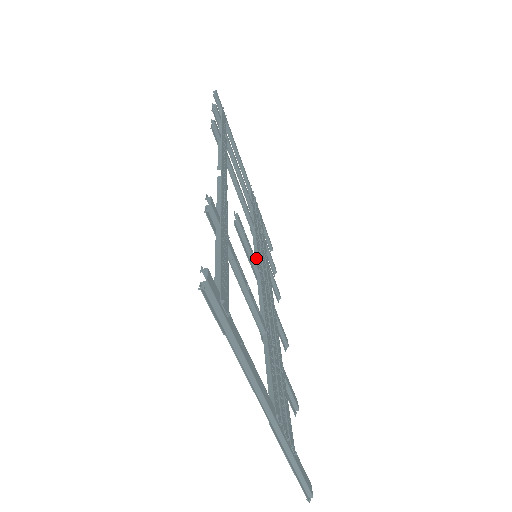
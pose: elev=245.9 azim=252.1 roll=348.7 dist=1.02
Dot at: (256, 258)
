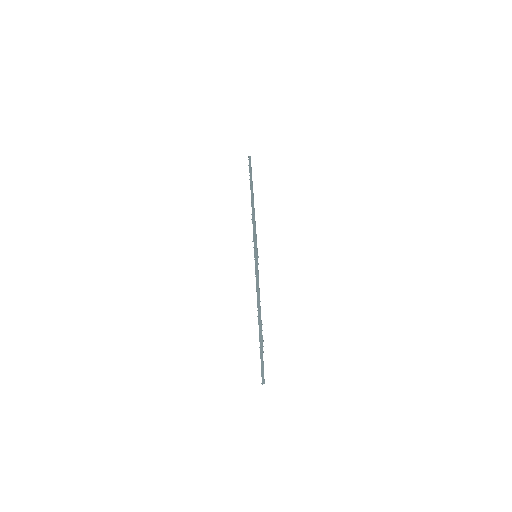
Dot at: occluded
